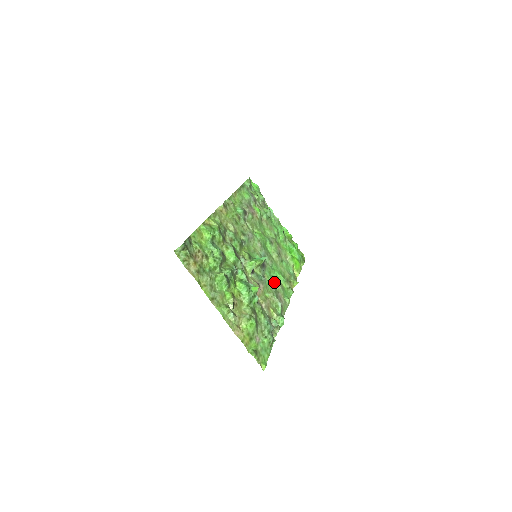
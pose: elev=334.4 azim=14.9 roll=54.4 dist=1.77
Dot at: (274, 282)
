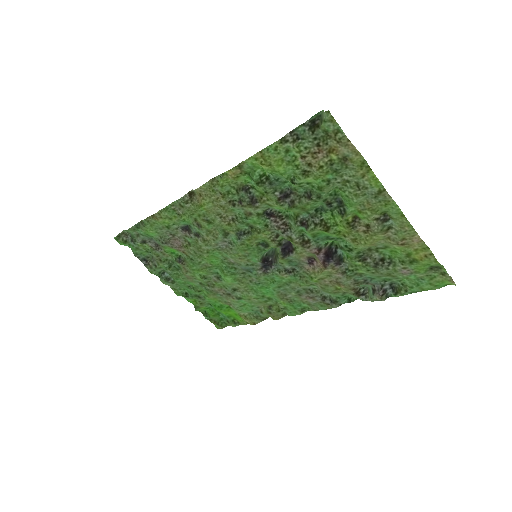
Dot at: (286, 288)
